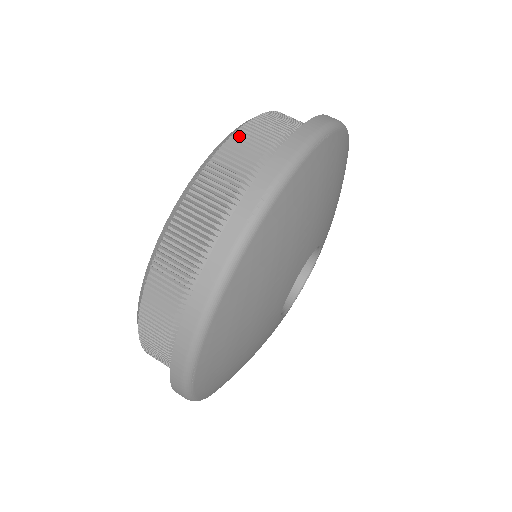
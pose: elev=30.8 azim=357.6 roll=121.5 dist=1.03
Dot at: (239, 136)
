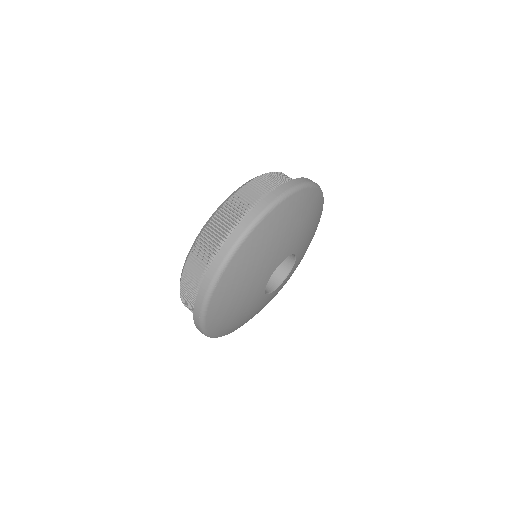
Dot at: (187, 268)
